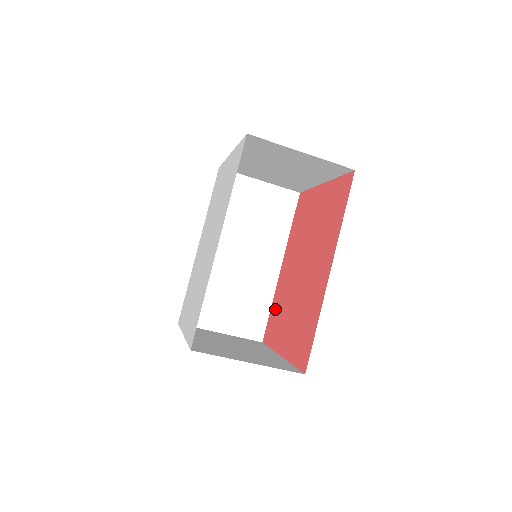
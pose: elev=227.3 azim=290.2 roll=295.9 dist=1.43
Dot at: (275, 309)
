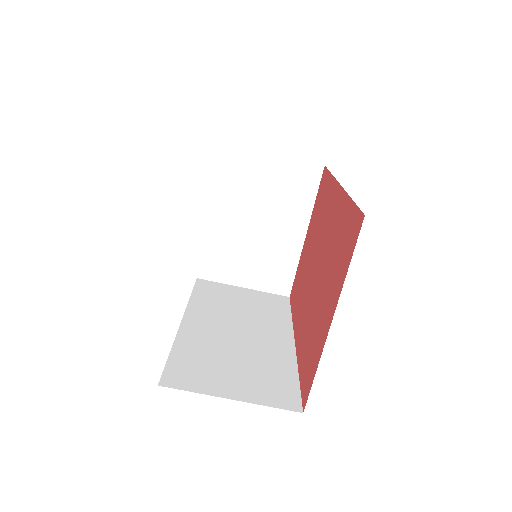
Dot at: (304, 357)
